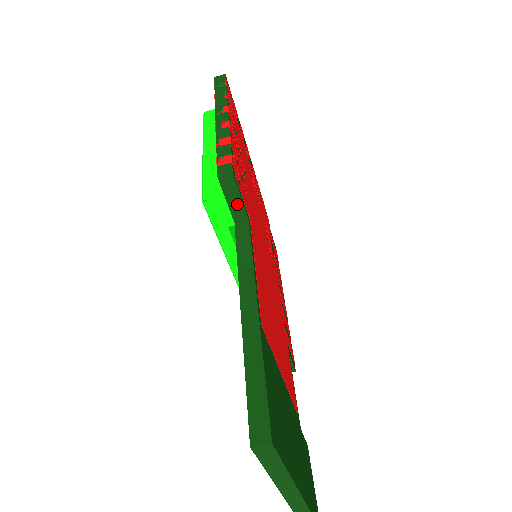
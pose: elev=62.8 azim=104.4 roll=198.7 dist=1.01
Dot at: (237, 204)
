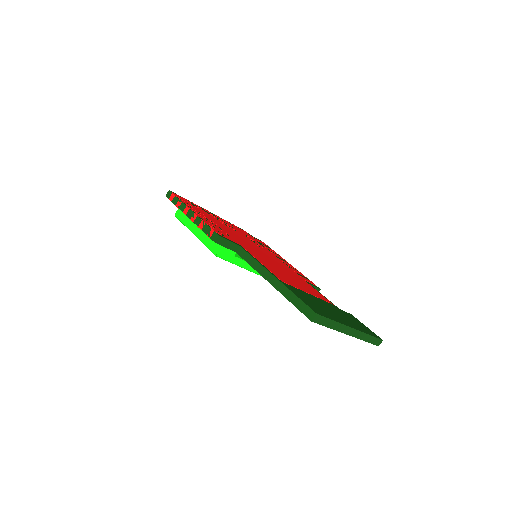
Dot at: (230, 245)
